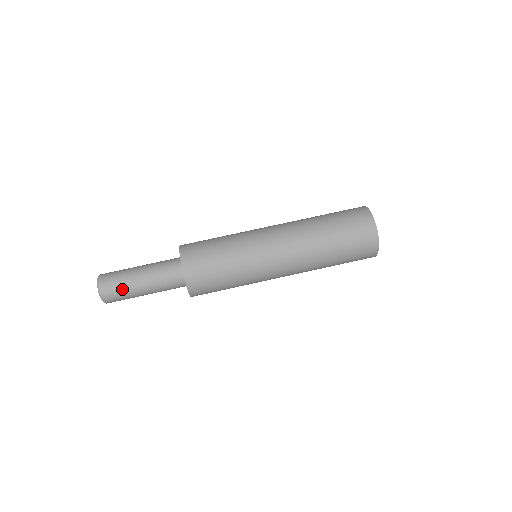
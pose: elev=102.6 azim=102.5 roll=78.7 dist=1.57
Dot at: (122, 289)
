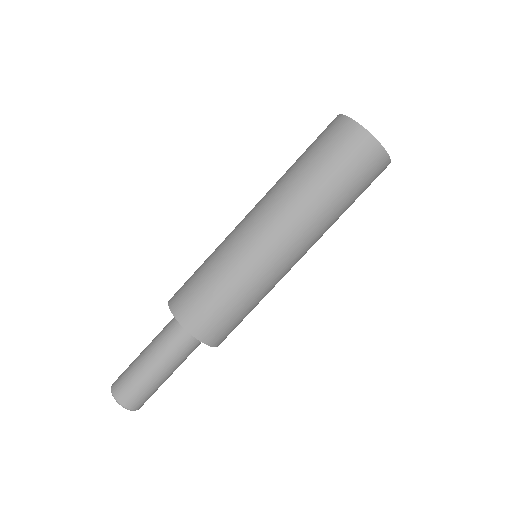
Dot at: (140, 386)
